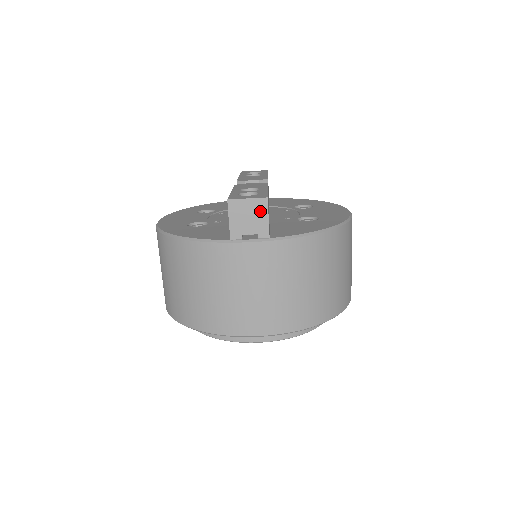
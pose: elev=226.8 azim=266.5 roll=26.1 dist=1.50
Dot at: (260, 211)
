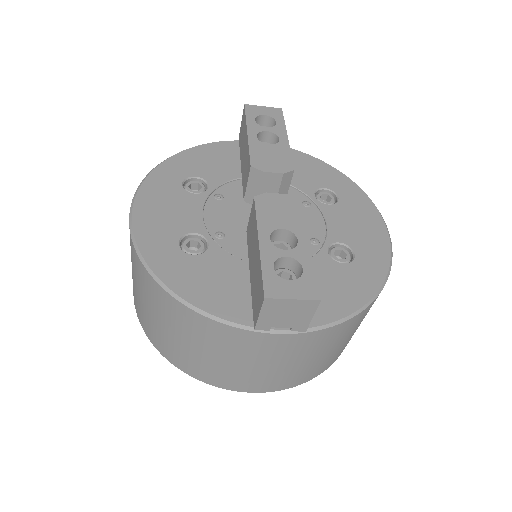
Dot at: (305, 311)
